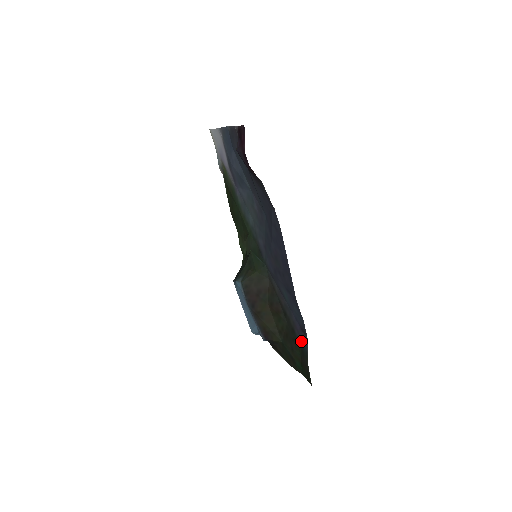
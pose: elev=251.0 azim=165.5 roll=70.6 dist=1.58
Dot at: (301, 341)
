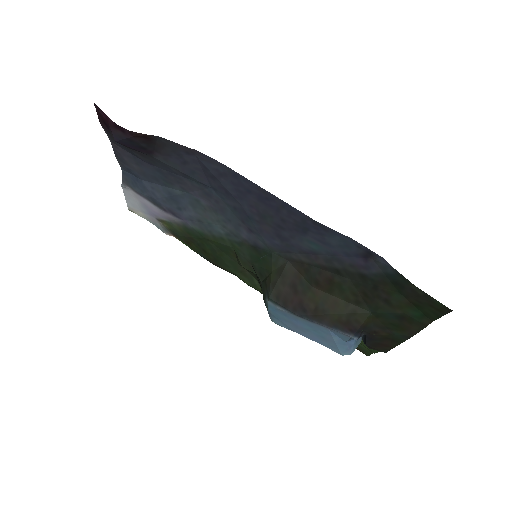
Dot at: (380, 273)
